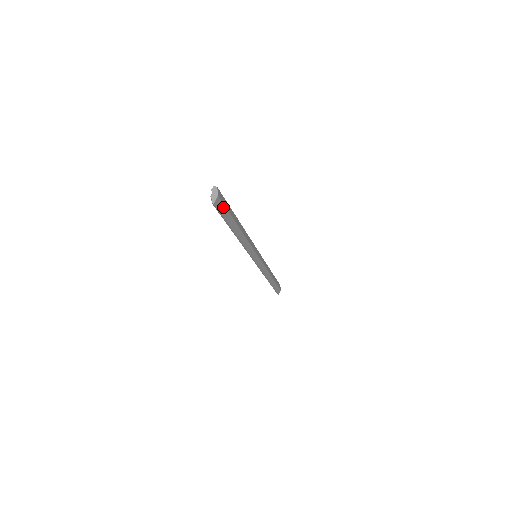
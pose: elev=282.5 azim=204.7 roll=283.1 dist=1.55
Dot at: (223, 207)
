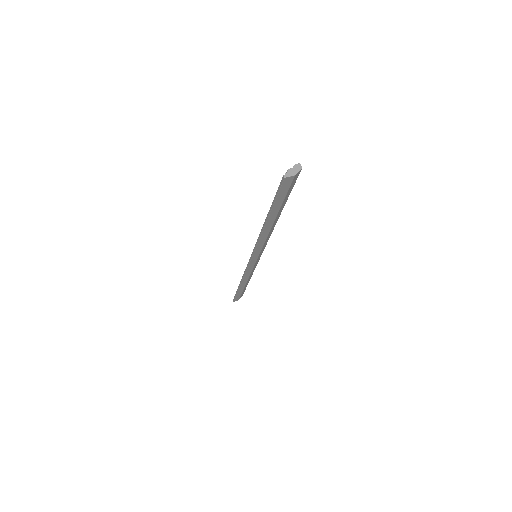
Dot at: (286, 189)
